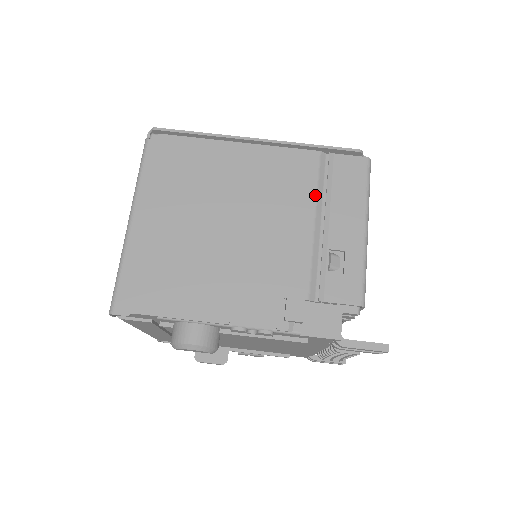
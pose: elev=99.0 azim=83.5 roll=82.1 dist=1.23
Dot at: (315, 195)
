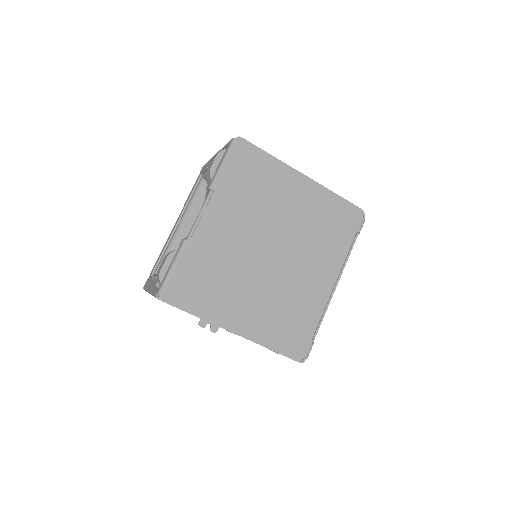
Dot at: occluded
